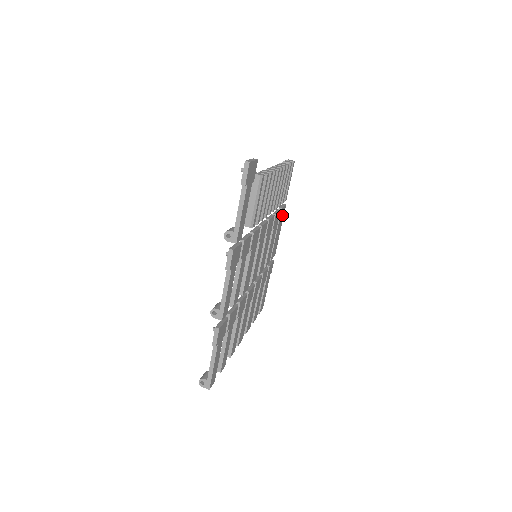
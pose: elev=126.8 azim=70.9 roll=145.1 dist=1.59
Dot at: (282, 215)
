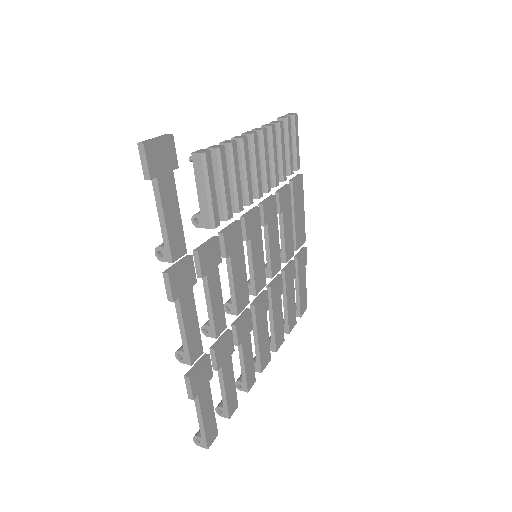
Dot at: (299, 189)
